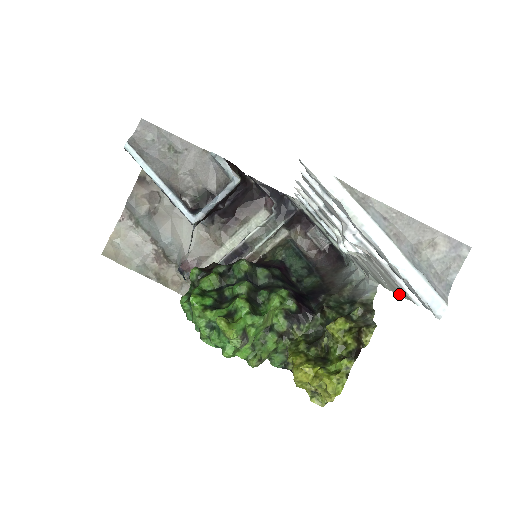
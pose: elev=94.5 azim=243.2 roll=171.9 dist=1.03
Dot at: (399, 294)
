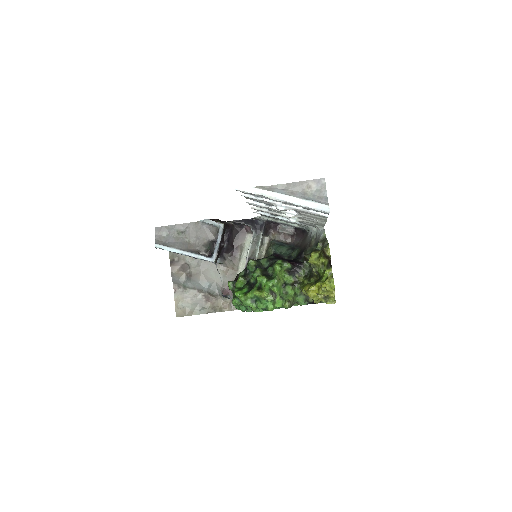
Dot at: (325, 220)
